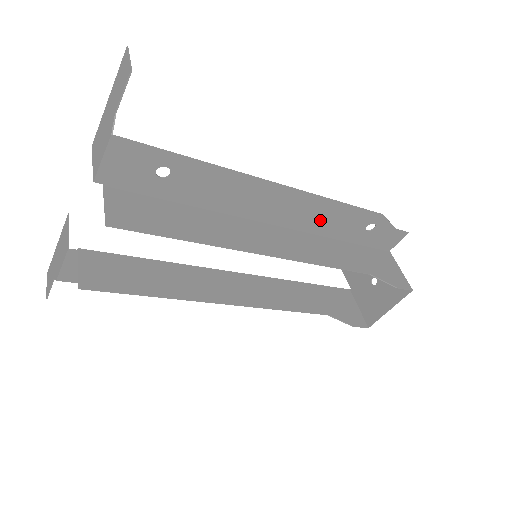
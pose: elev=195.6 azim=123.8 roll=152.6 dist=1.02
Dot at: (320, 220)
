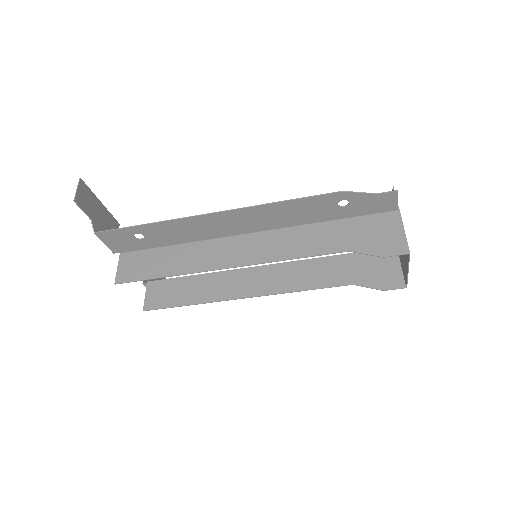
Dot at: (284, 217)
